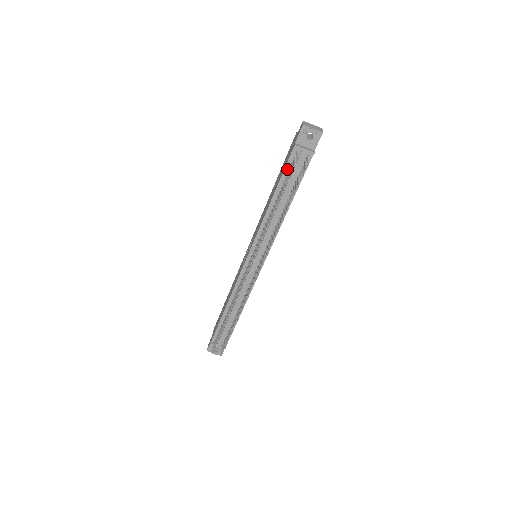
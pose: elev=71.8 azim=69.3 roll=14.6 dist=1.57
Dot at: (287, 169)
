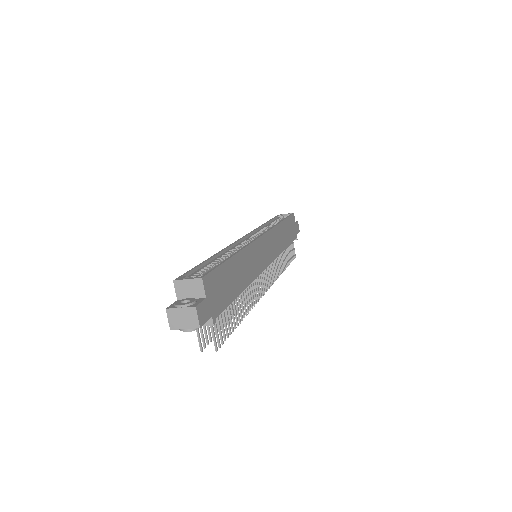
Dot at: occluded
